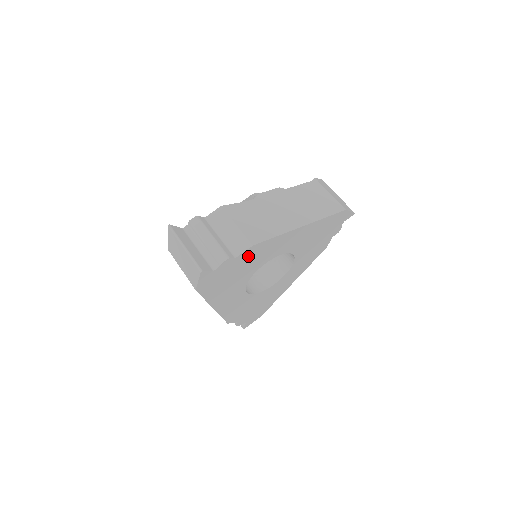
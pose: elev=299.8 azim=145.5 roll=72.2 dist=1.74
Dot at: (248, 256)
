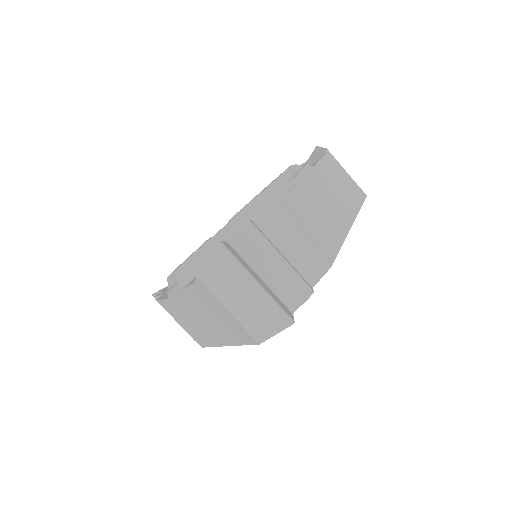
Dot at: occluded
